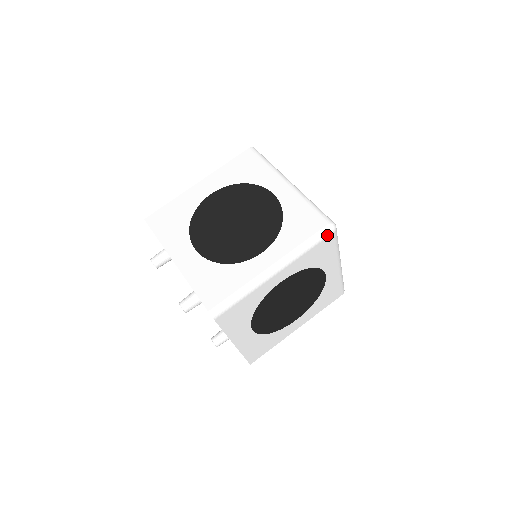
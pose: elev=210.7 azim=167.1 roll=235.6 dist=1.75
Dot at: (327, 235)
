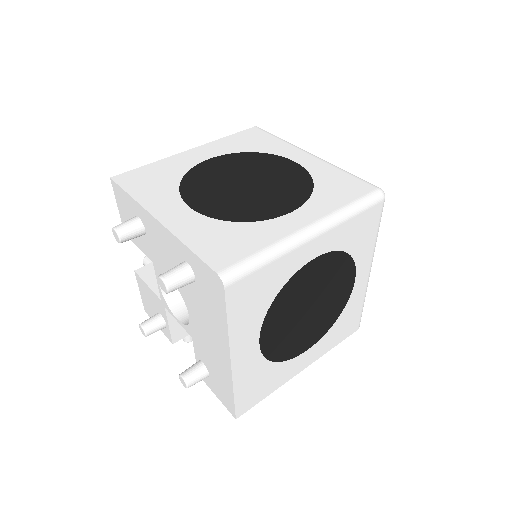
Dot at: (376, 201)
